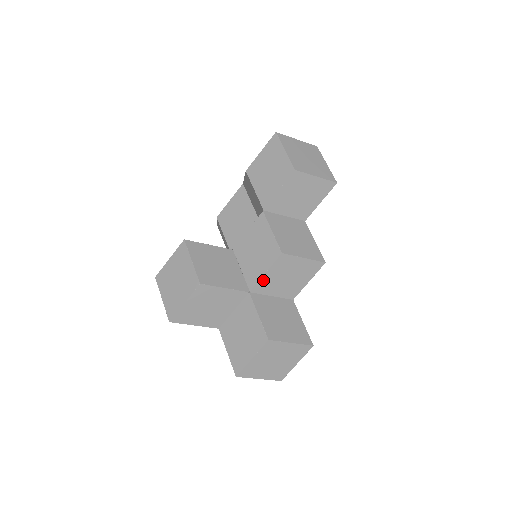
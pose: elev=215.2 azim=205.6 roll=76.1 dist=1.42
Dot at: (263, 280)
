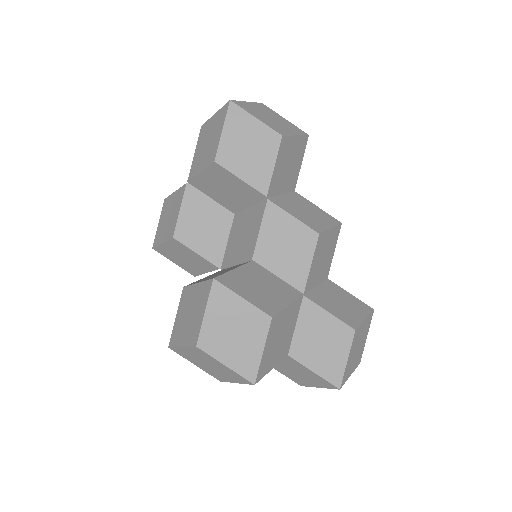
Dot at: (310, 274)
